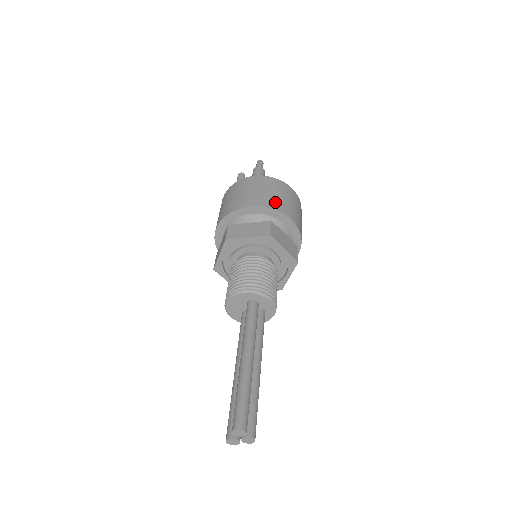
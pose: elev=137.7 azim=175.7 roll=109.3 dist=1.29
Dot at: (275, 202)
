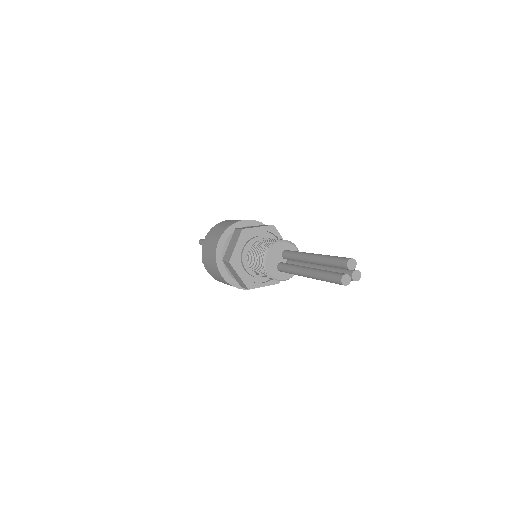
Dot at: occluded
